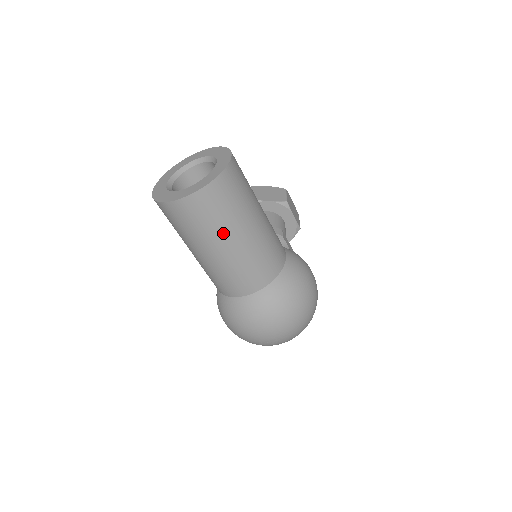
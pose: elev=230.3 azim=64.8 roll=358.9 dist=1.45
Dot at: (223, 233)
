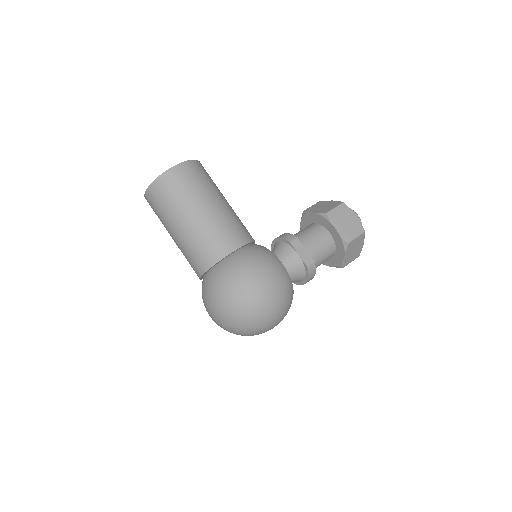
Dot at: (168, 221)
